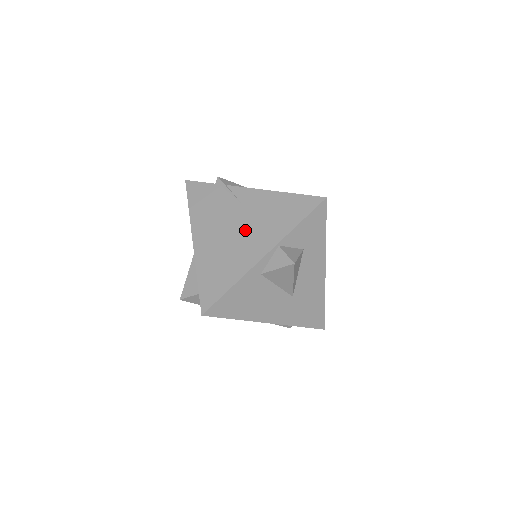
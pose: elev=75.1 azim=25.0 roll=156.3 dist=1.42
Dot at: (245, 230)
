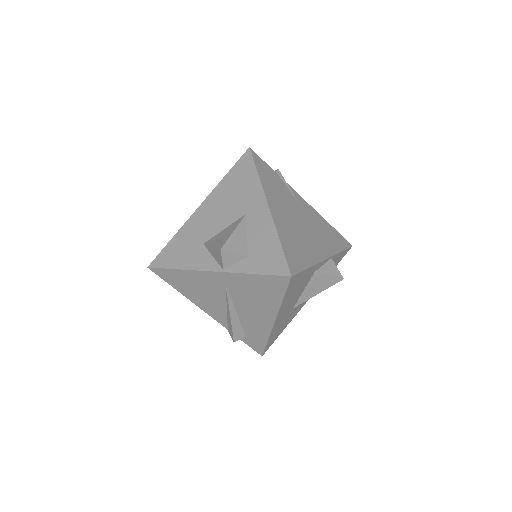
Dot at: (308, 228)
